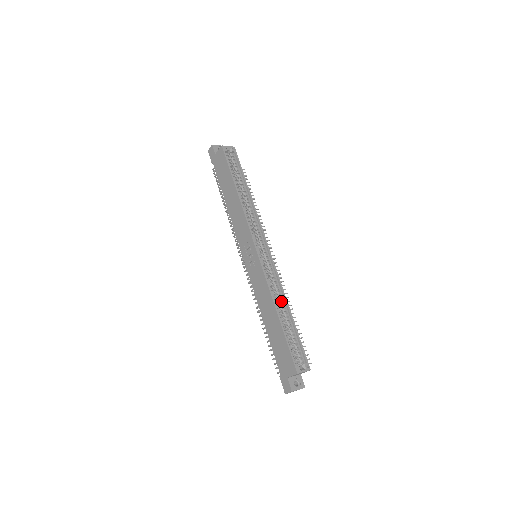
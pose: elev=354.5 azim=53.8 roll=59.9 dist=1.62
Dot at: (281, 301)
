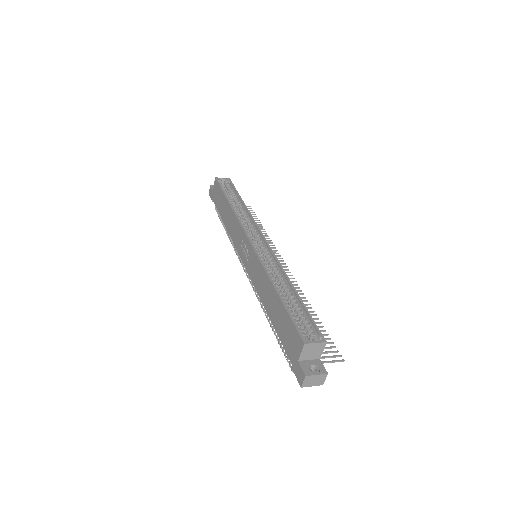
Dot at: (282, 280)
